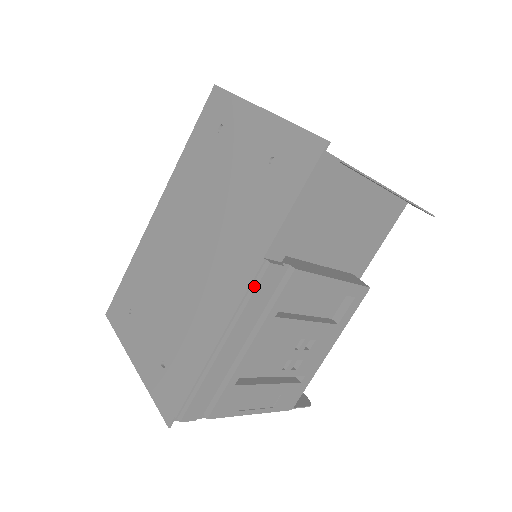
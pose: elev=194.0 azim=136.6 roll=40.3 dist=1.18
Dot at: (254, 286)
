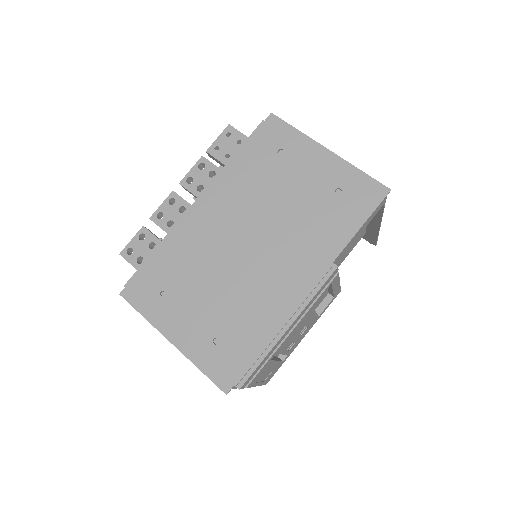
Dot at: (322, 282)
